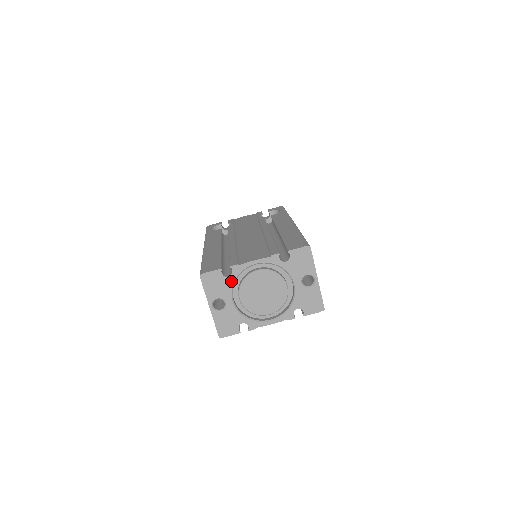
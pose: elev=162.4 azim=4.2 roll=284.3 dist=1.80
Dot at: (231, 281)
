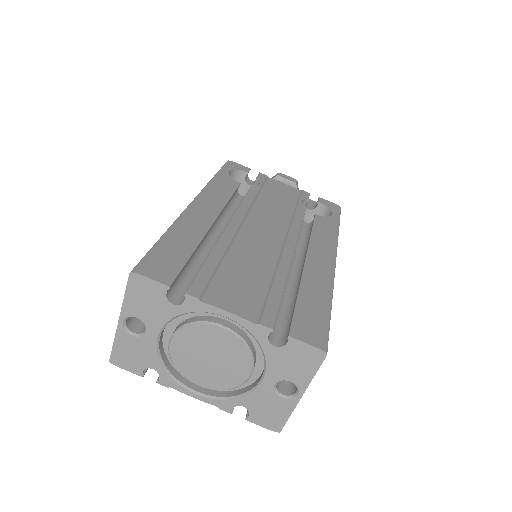
Dot at: (173, 312)
